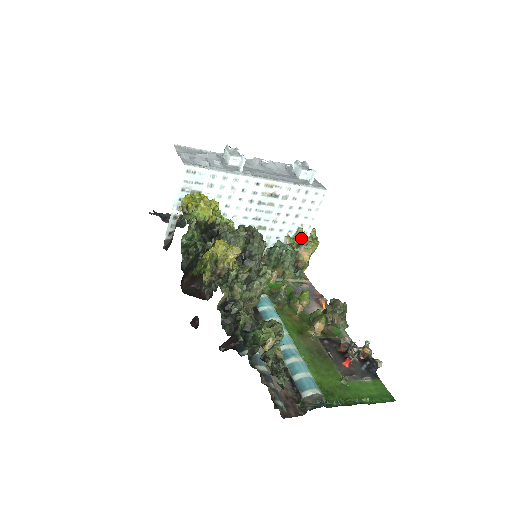
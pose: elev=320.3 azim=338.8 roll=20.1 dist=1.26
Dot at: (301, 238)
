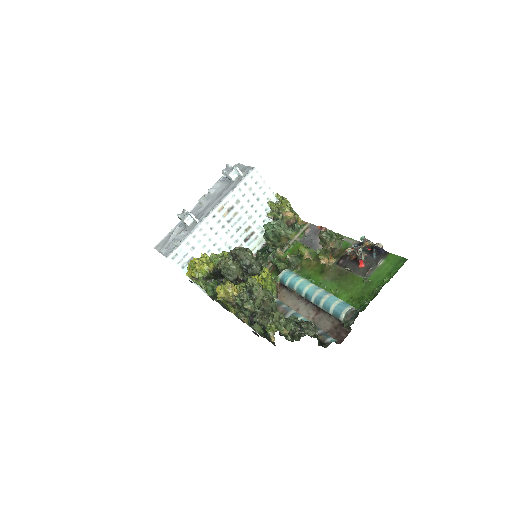
Dot at: (274, 208)
